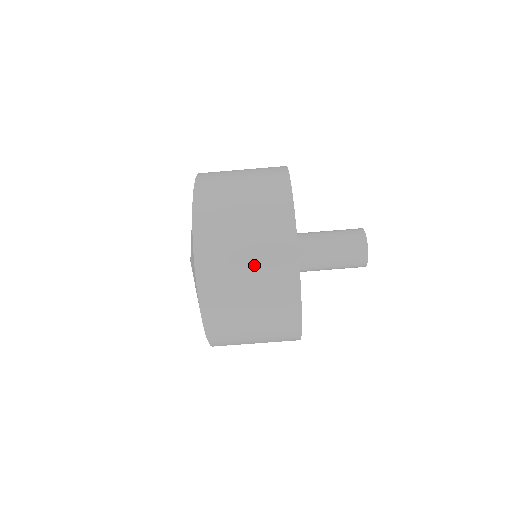
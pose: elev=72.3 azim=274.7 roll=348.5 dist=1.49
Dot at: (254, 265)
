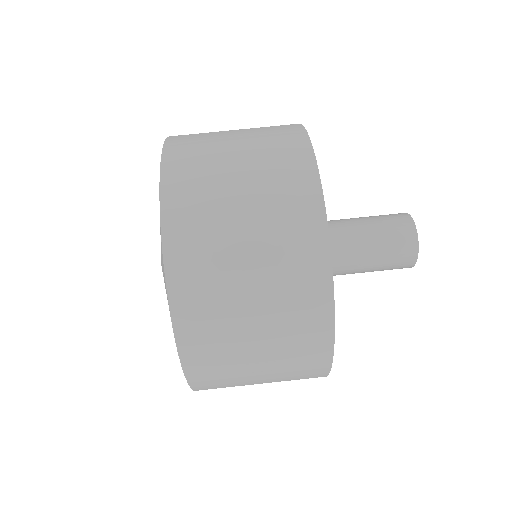
Dot at: (245, 138)
